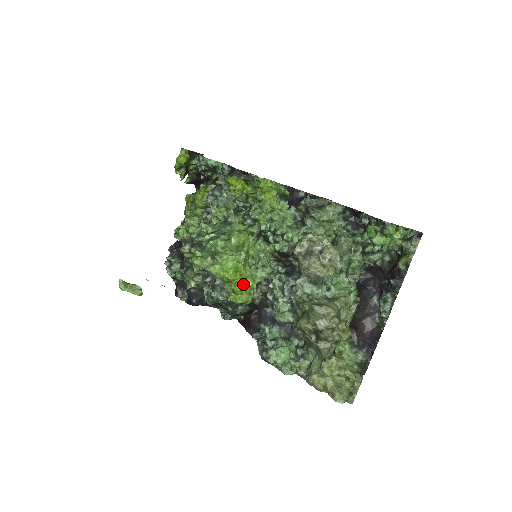
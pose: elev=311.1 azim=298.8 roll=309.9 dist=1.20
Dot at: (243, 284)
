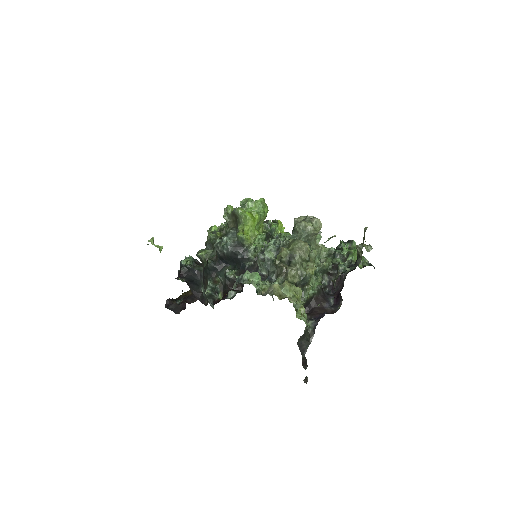
Dot at: (252, 227)
